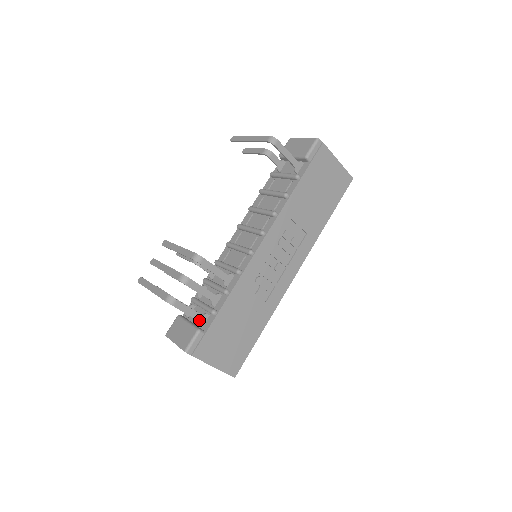
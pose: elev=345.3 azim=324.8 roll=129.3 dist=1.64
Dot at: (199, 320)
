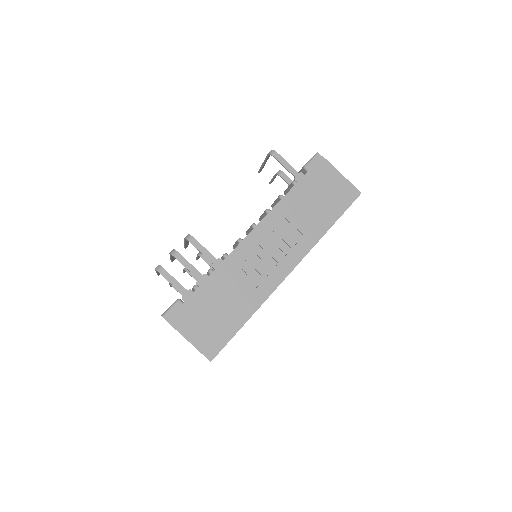
Dot at: (183, 293)
